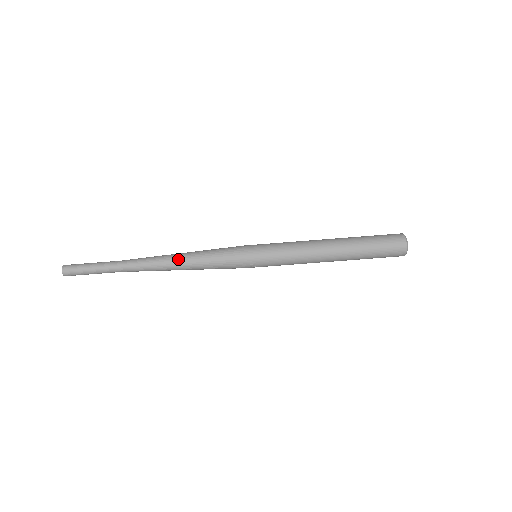
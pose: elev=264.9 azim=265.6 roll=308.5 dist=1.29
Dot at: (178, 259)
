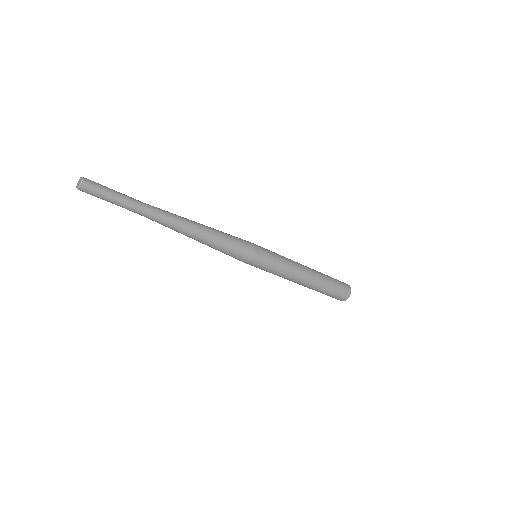
Dot at: (198, 237)
